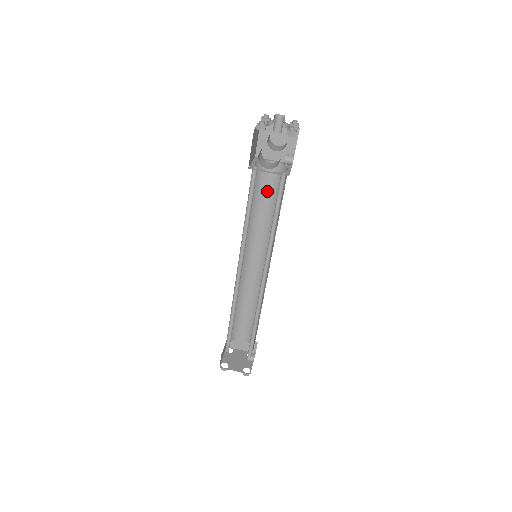
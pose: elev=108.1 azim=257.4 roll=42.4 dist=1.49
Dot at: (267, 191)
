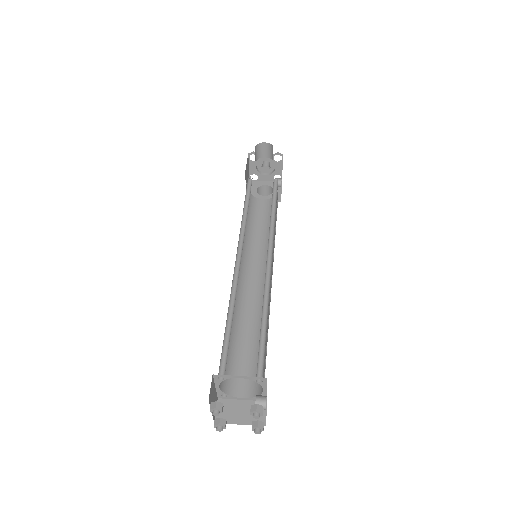
Dot at: (260, 219)
